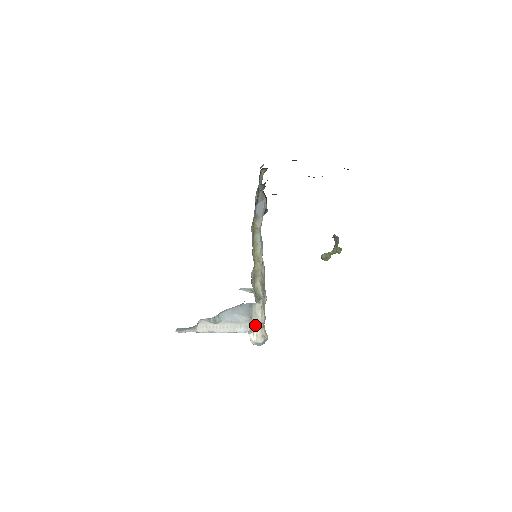
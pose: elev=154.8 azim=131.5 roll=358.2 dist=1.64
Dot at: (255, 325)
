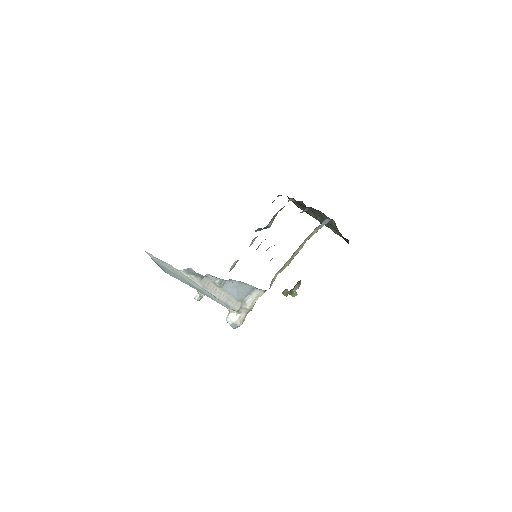
Dot at: (245, 308)
